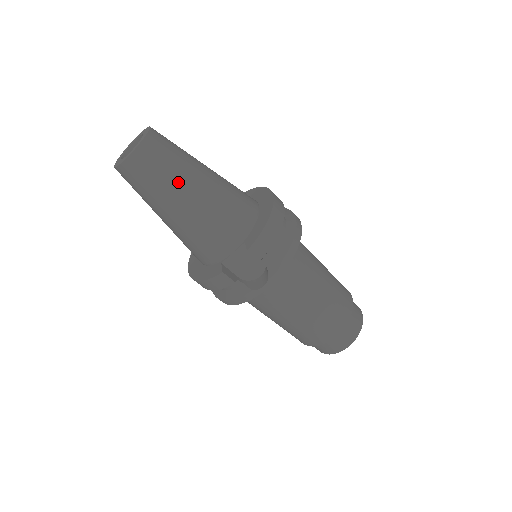
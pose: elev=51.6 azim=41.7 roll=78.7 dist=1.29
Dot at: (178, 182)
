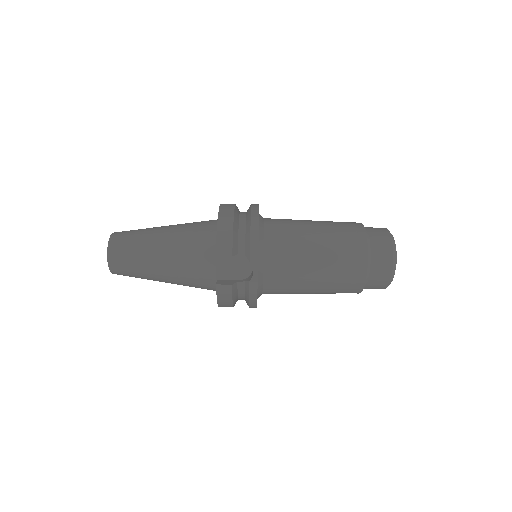
Dot at: (145, 250)
